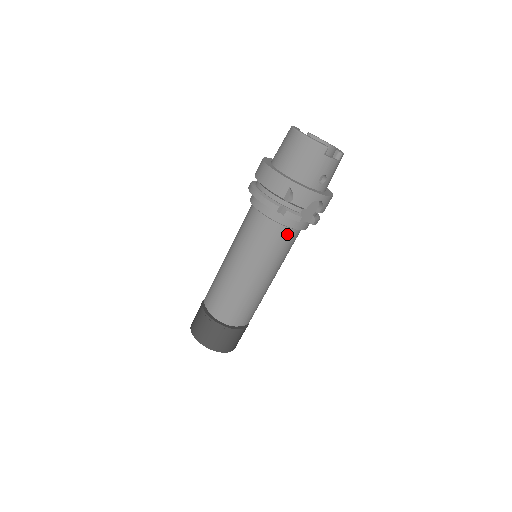
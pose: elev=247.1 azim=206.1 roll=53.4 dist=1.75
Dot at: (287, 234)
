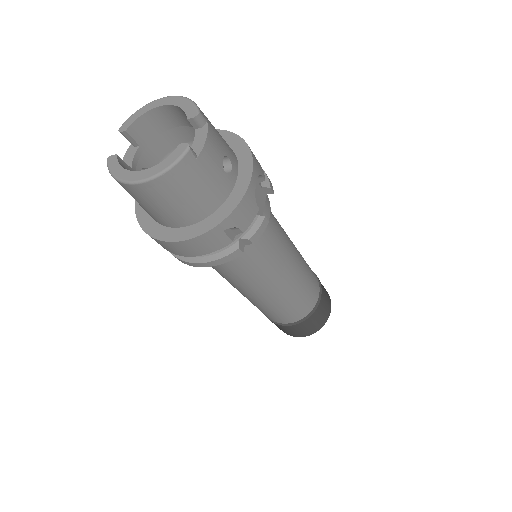
Dot at: (266, 231)
